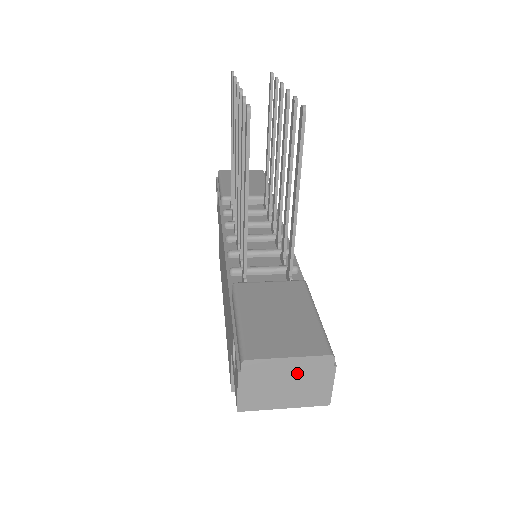
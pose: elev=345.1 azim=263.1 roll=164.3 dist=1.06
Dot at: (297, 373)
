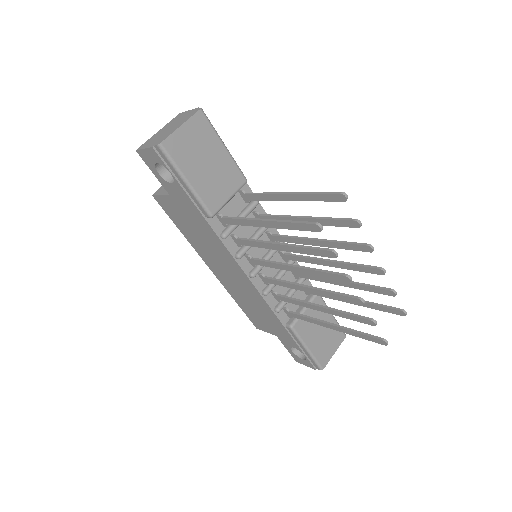
Dot at: occluded
